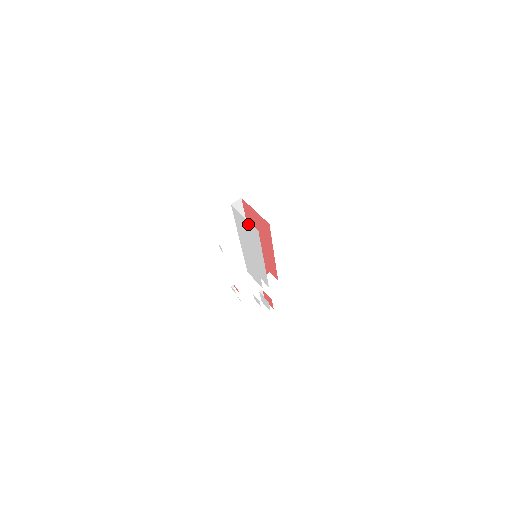
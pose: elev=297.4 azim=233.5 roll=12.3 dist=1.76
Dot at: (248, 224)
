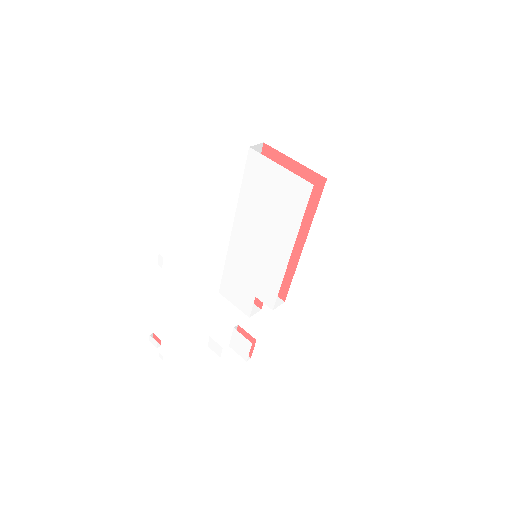
Dot at: (285, 178)
